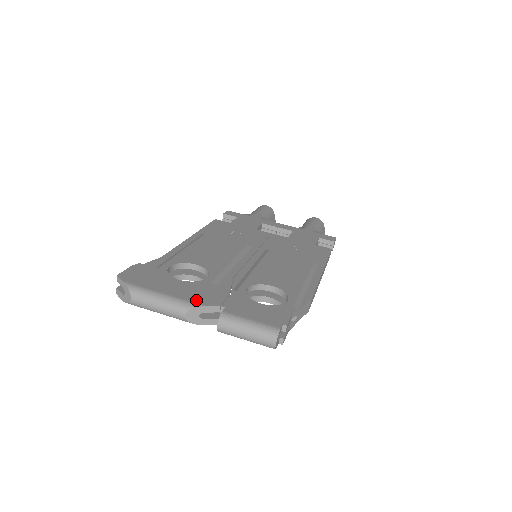
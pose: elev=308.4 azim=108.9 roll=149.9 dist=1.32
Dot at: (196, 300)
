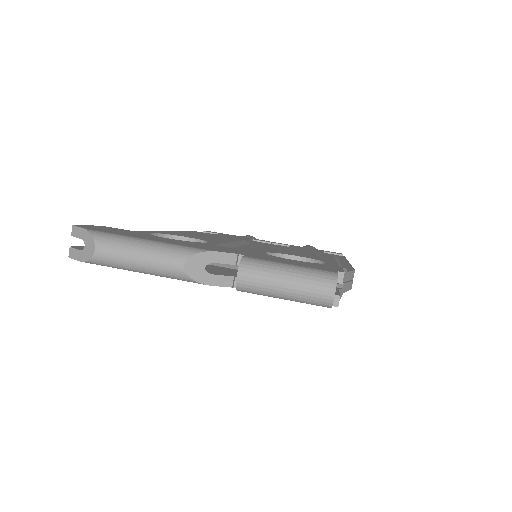
Dot at: (199, 247)
